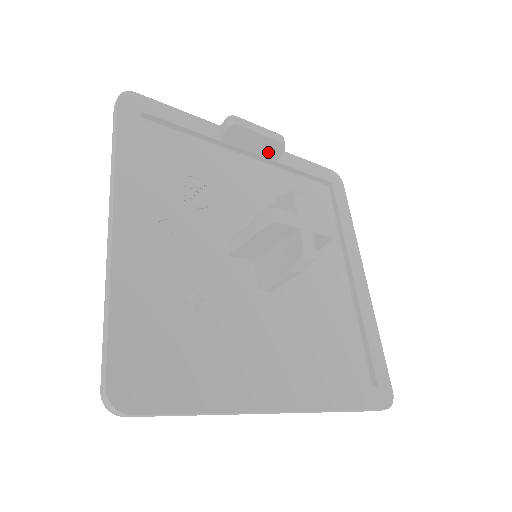
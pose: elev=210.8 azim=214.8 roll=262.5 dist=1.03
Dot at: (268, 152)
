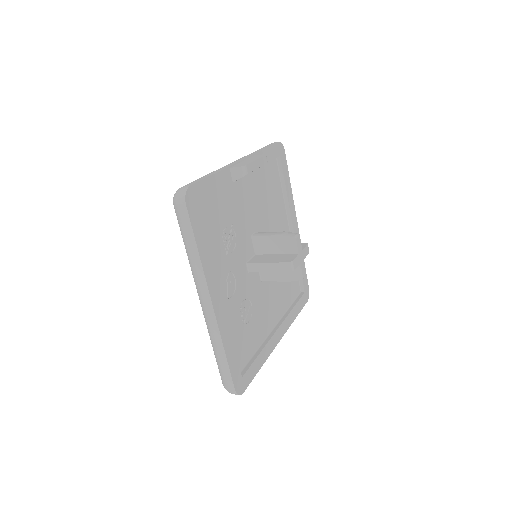
Dot at: occluded
